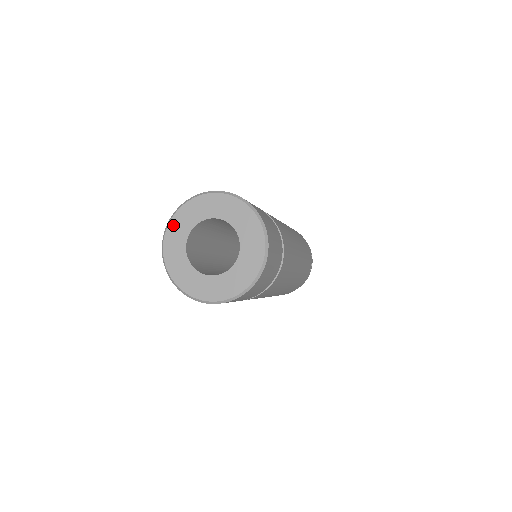
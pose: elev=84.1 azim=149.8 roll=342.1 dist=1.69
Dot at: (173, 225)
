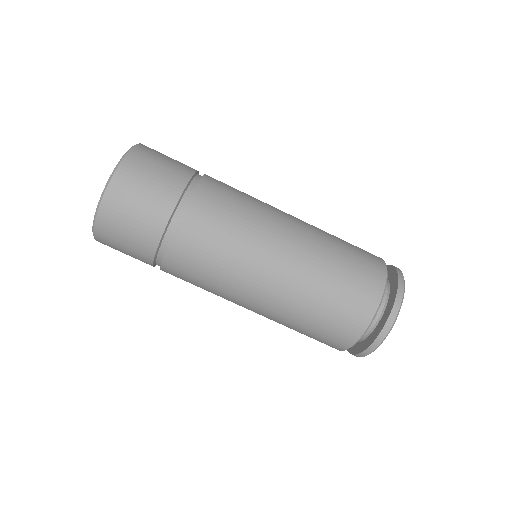
Dot at: occluded
